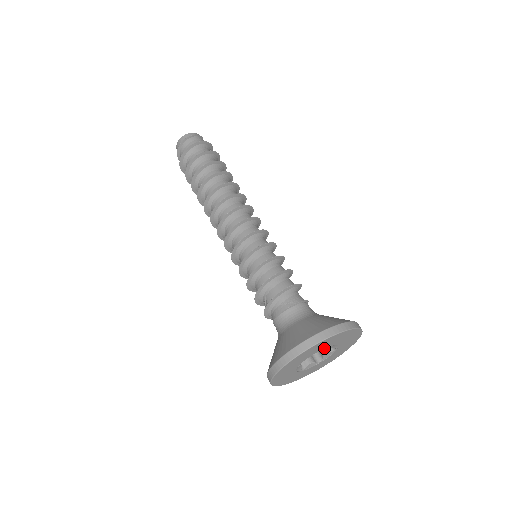
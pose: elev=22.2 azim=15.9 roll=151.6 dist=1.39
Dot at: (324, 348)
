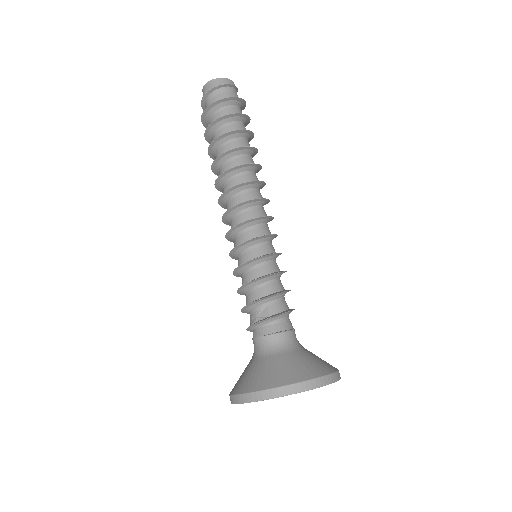
Dot at: occluded
